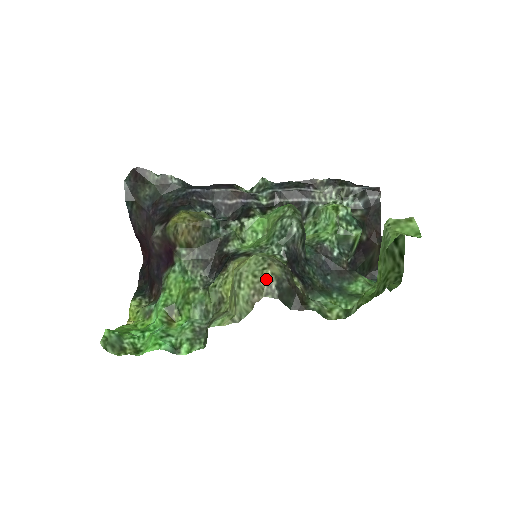
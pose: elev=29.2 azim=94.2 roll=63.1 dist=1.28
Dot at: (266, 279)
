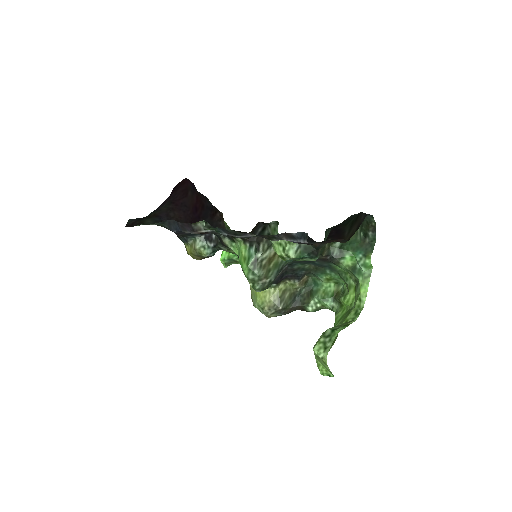
Dot at: occluded
